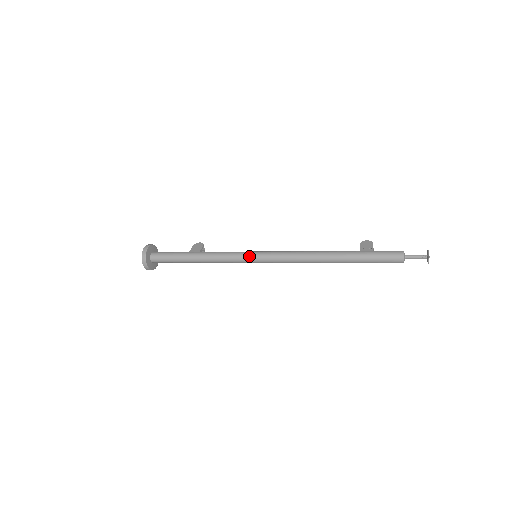
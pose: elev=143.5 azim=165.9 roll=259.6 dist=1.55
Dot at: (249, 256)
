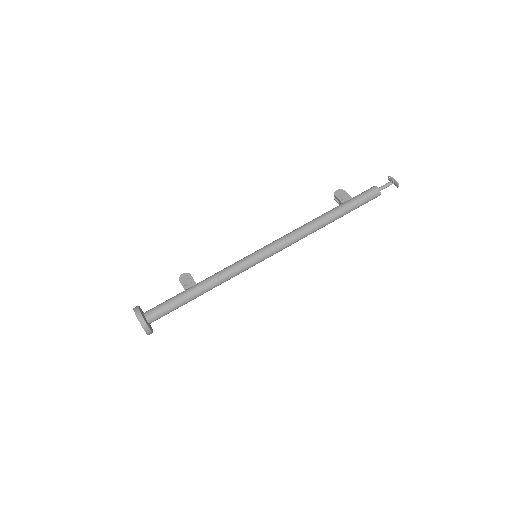
Dot at: (254, 260)
